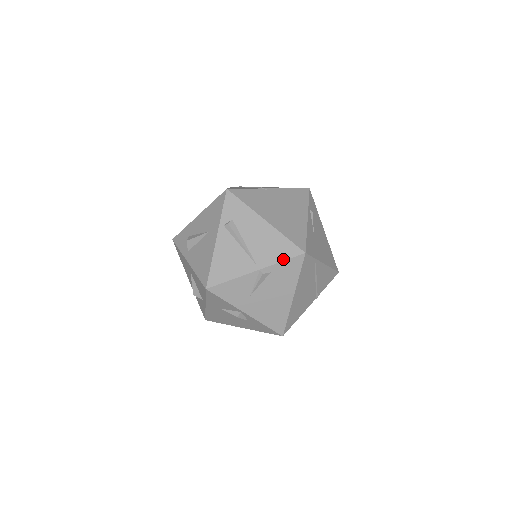
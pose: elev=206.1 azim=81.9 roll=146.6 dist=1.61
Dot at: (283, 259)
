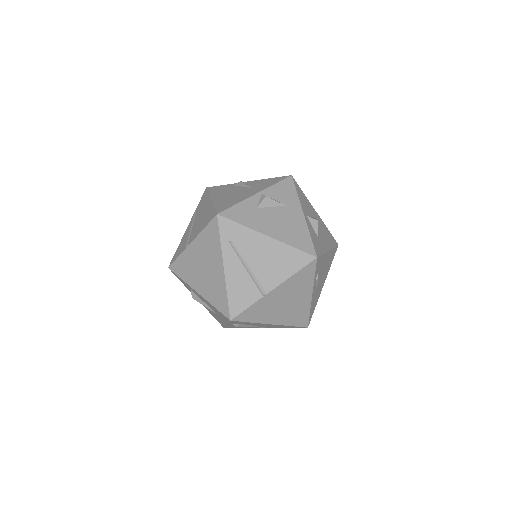
Dot at: occluded
